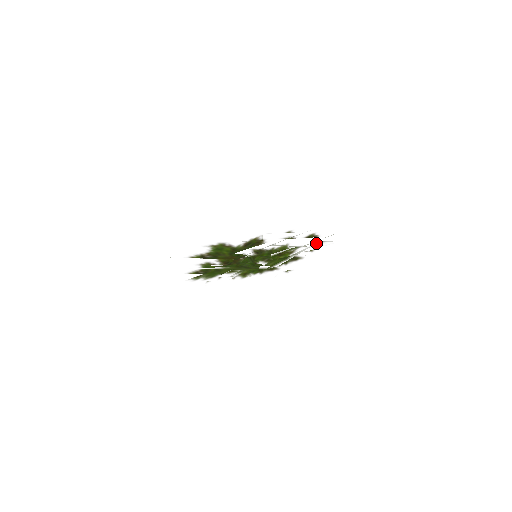
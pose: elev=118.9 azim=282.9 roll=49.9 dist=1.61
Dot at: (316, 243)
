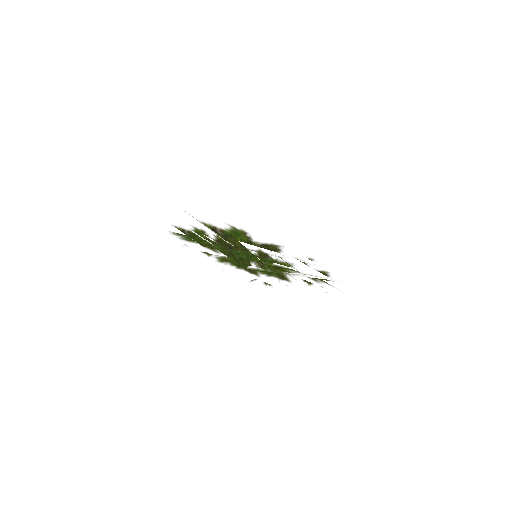
Dot at: occluded
